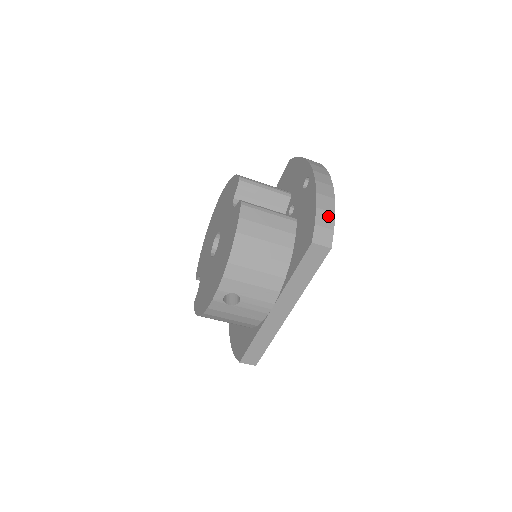
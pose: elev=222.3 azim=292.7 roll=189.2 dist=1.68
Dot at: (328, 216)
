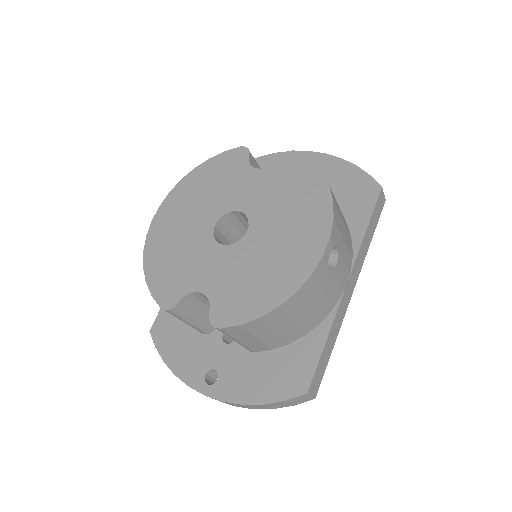
Dot at: occluded
